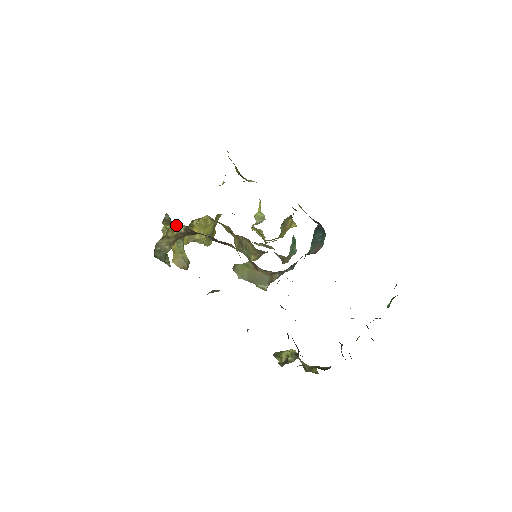
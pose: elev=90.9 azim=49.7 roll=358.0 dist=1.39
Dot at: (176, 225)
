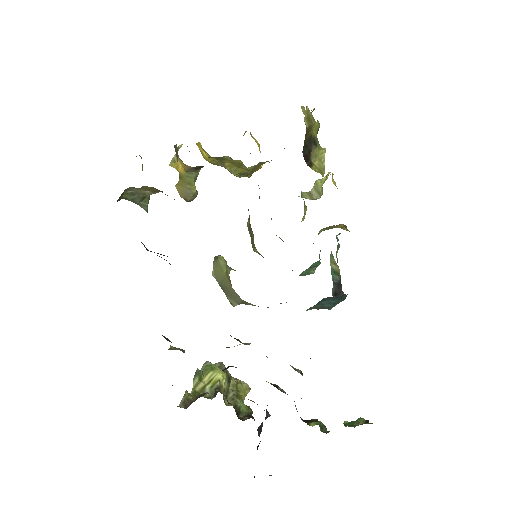
Dot at: occluded
